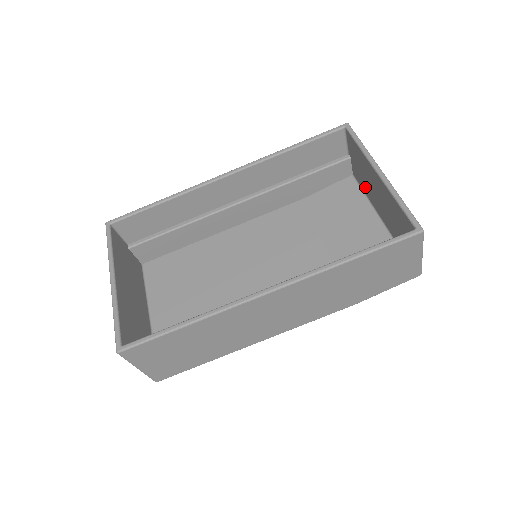
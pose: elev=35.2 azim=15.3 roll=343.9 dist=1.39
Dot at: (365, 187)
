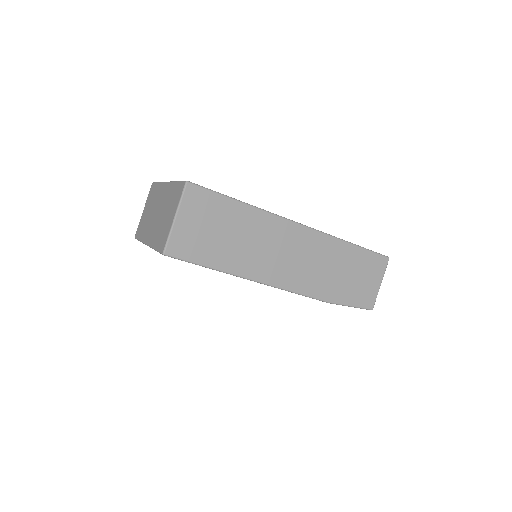
Dot at: occluded
